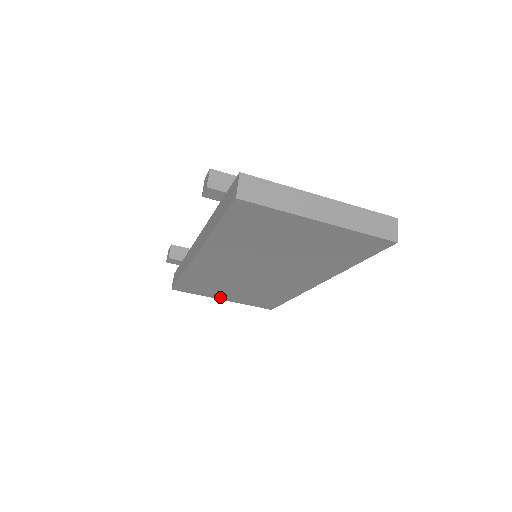
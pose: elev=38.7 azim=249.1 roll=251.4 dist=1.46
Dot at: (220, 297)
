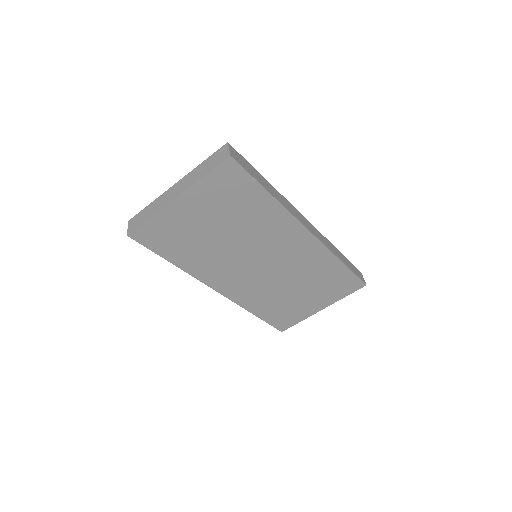
Dot at: (314, 309)
